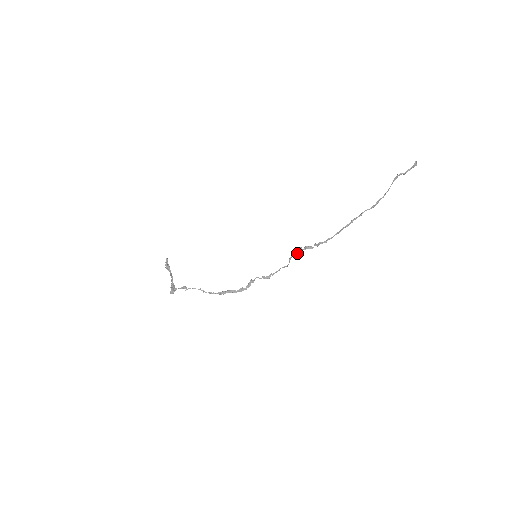
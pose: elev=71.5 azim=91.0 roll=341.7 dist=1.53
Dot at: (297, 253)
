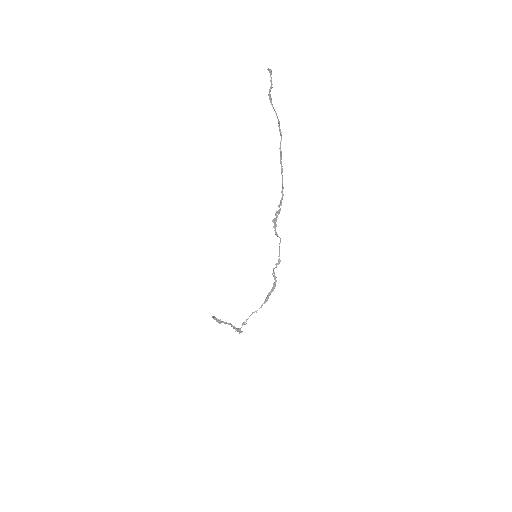
Dot at: (276, 226)
